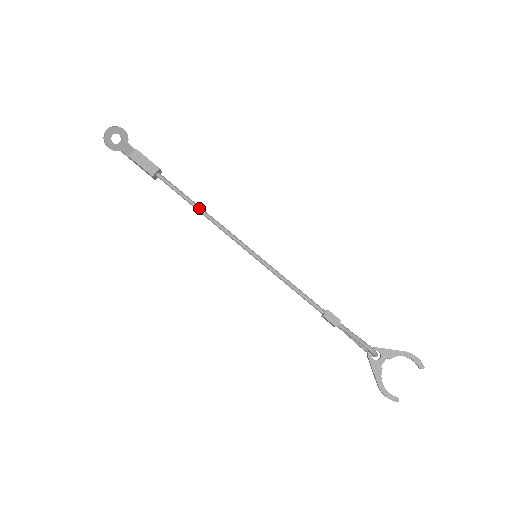
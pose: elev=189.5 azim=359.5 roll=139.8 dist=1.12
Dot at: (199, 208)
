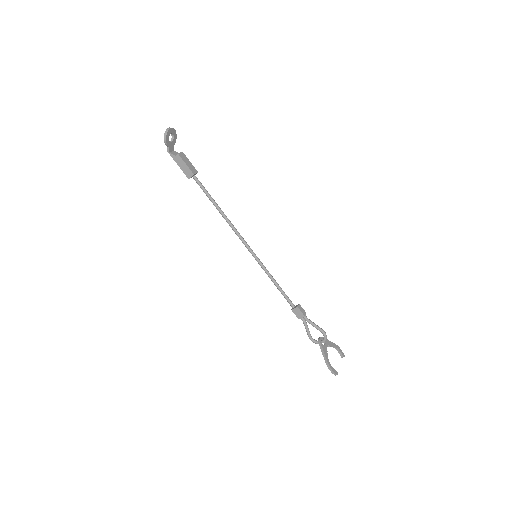
Dot at: occluded
